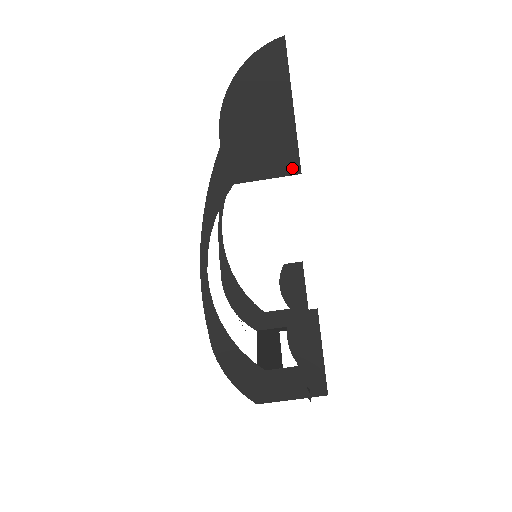
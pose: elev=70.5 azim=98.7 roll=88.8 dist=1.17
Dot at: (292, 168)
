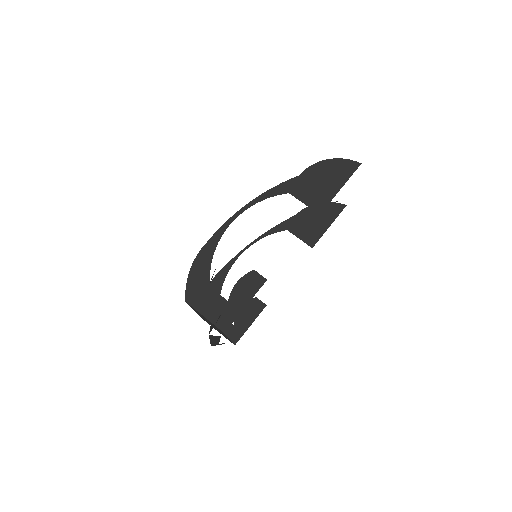
Dot at: (318, 209)
